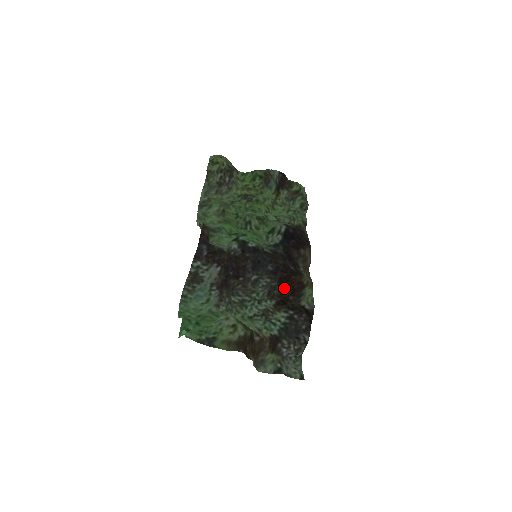
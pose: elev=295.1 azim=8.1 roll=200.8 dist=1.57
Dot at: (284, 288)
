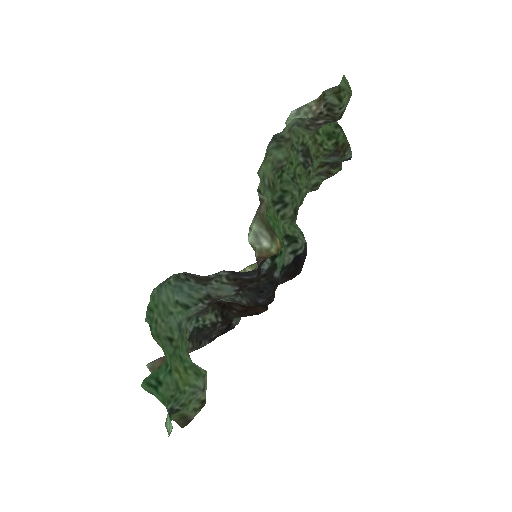
Dot at: (242, 305)
